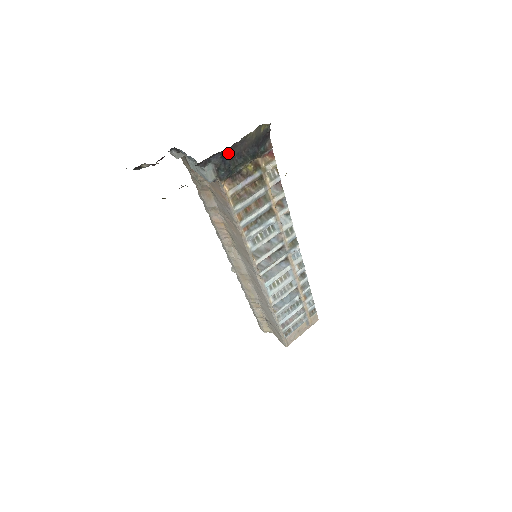
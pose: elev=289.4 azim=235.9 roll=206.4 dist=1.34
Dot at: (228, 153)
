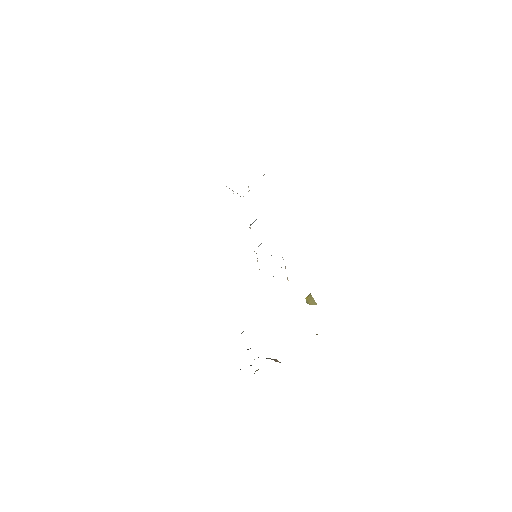
Dot at: occluded
